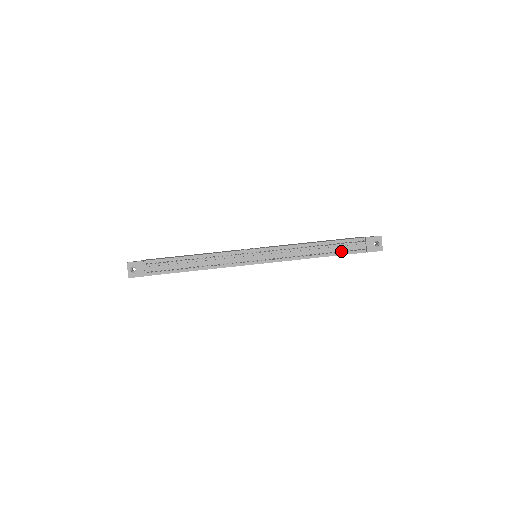
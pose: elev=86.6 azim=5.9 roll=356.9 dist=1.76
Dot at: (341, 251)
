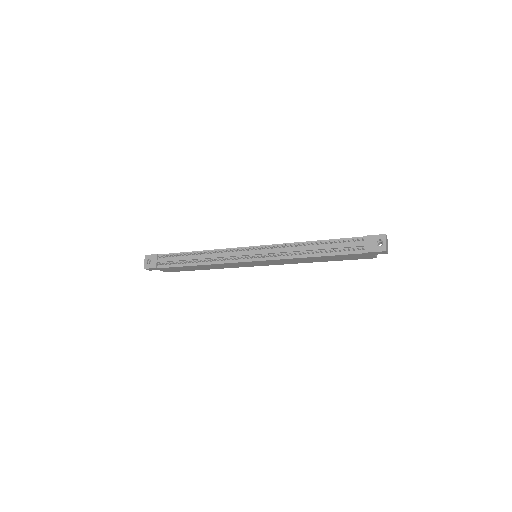
Dot at: (338, 251)
